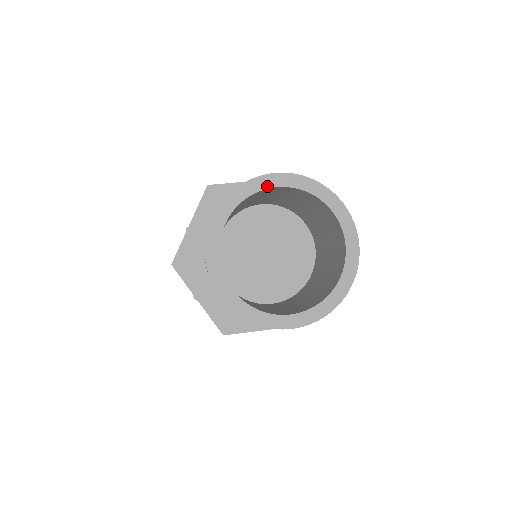
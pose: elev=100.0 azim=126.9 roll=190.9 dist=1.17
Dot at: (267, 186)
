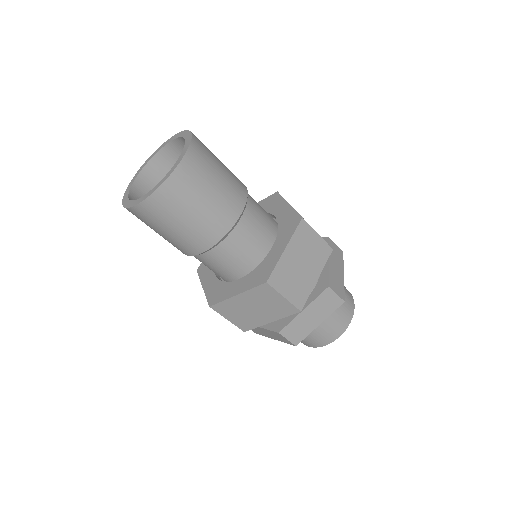
Dot at: (136, 177)
